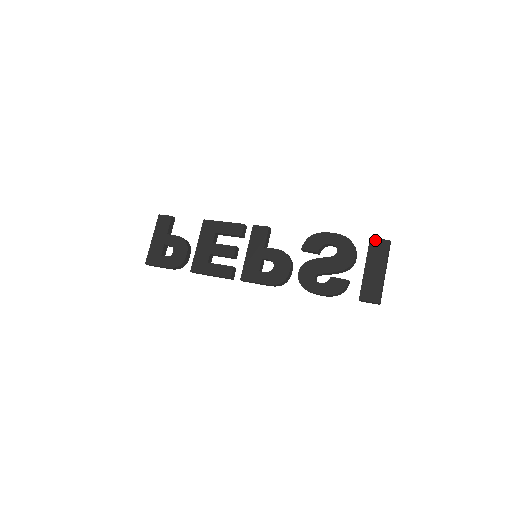
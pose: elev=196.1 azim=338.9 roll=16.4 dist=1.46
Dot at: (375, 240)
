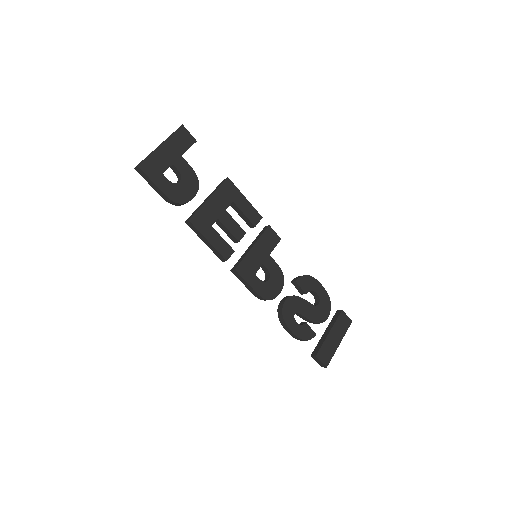
Dot at: (345, 314)
